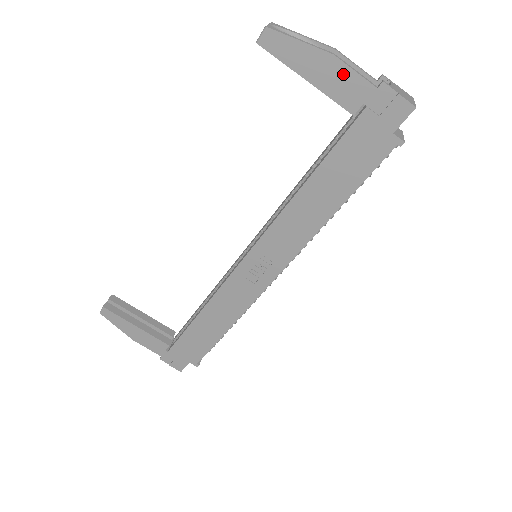
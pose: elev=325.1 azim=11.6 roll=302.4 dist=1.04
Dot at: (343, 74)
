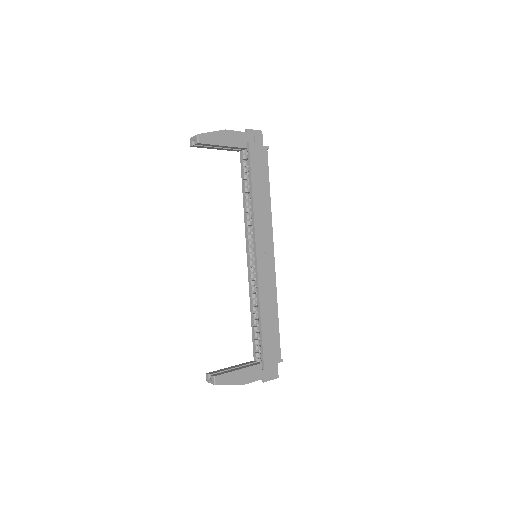
Dot at: (233, 135)
